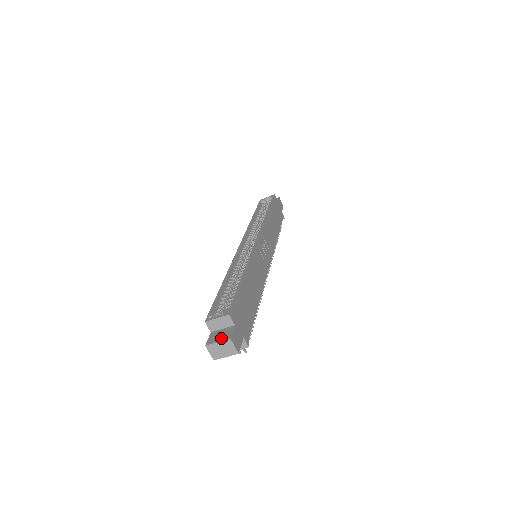
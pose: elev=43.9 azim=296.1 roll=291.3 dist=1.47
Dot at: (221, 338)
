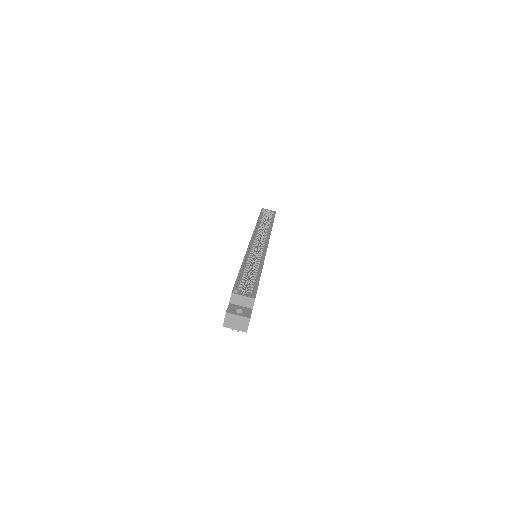
Dot at: (241, 313)
